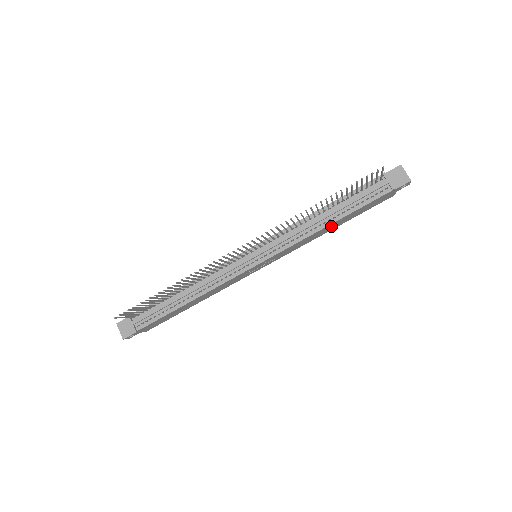
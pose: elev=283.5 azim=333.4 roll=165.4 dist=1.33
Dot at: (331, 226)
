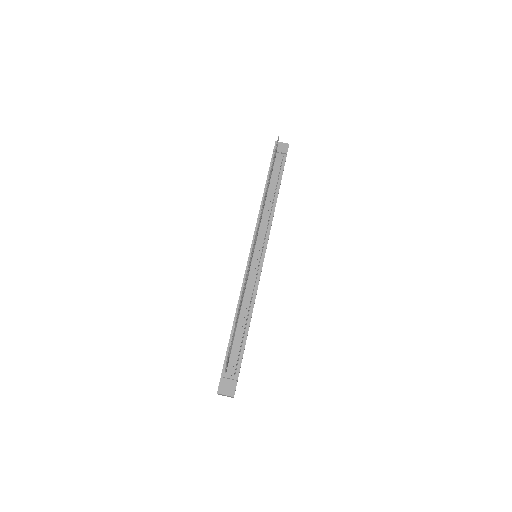
Dot at: occluded
